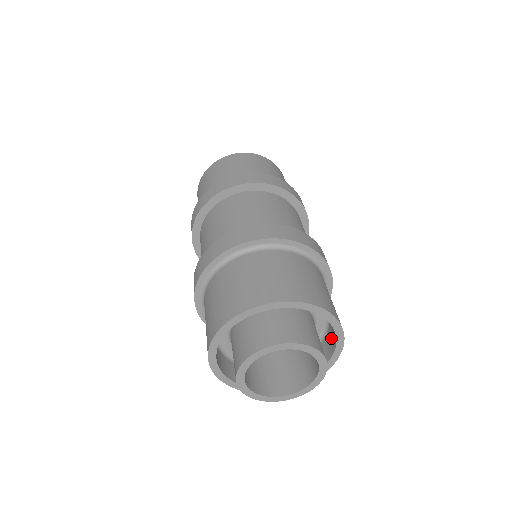
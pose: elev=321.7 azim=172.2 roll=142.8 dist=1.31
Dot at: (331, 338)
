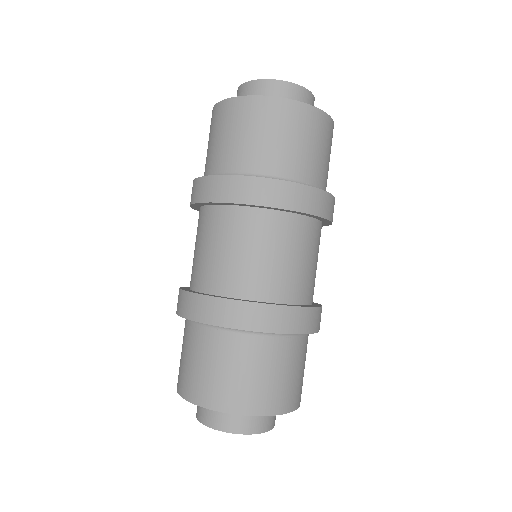
Dot at: occluded
